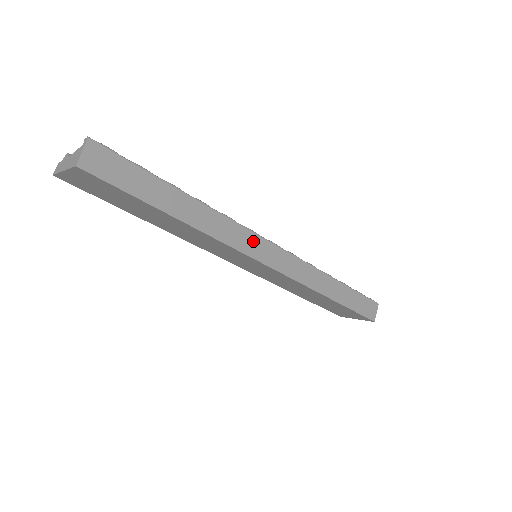
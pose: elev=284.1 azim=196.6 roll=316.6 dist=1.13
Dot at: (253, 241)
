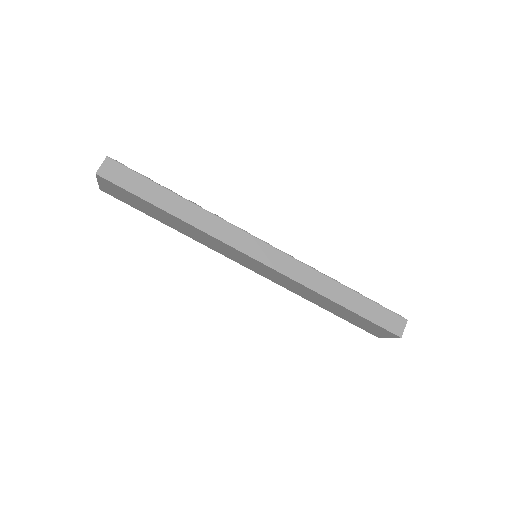
Dot at: (243, 238)
